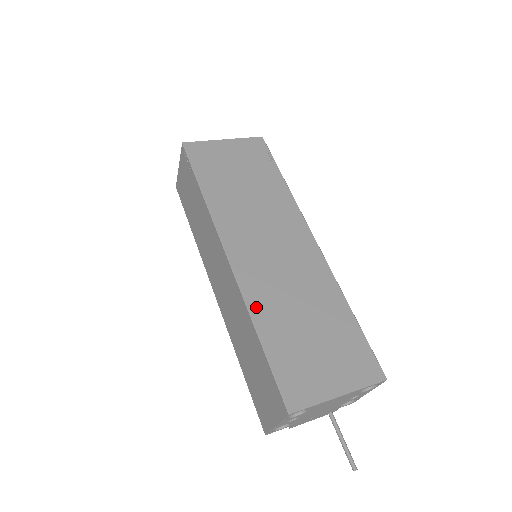
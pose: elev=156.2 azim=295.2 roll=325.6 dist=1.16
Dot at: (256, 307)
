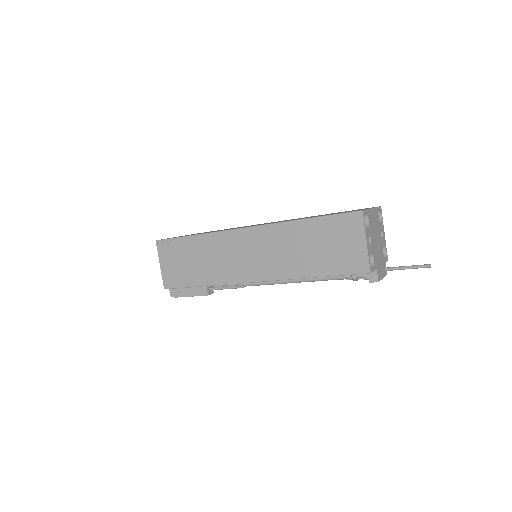
Dot at: occluded
